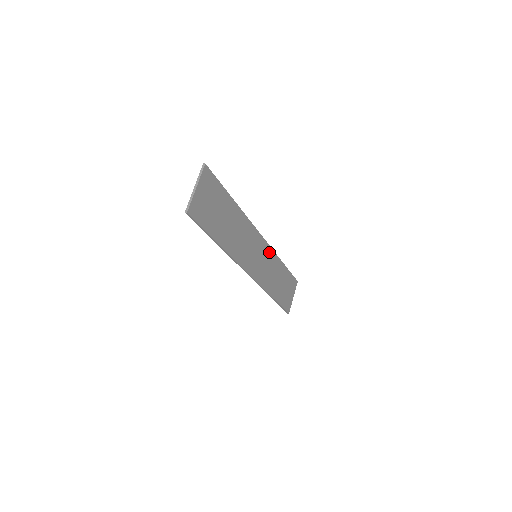
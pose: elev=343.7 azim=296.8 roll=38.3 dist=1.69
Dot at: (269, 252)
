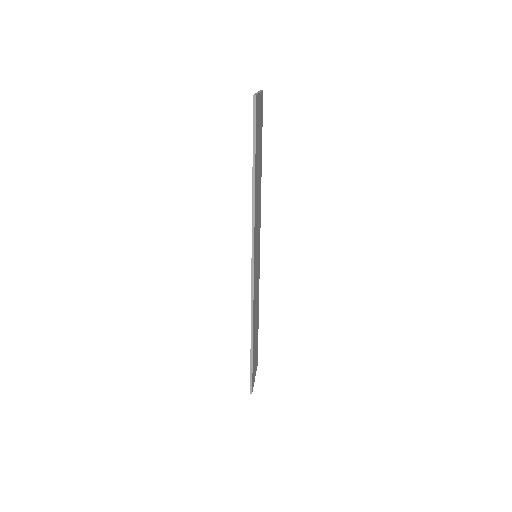
Dot at: (258, 274)
